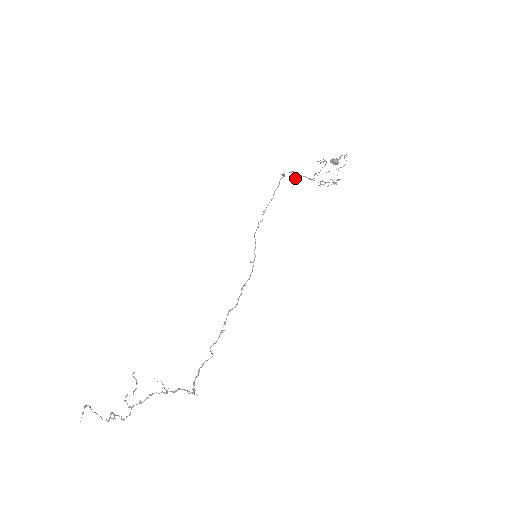
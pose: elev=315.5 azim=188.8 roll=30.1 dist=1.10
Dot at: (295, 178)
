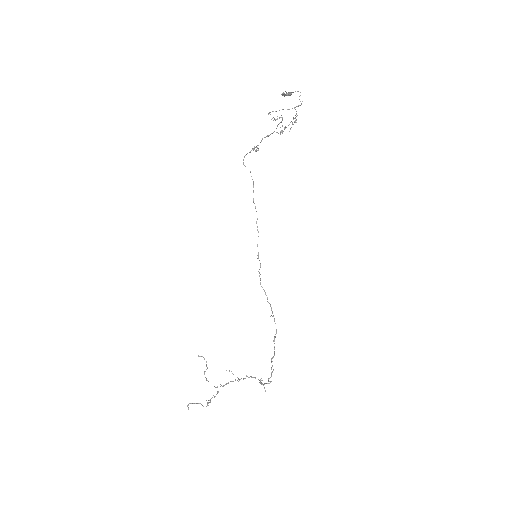
Dot at: (255, 147)
